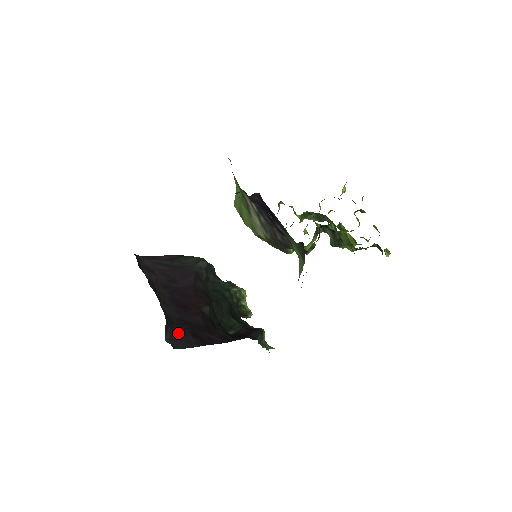
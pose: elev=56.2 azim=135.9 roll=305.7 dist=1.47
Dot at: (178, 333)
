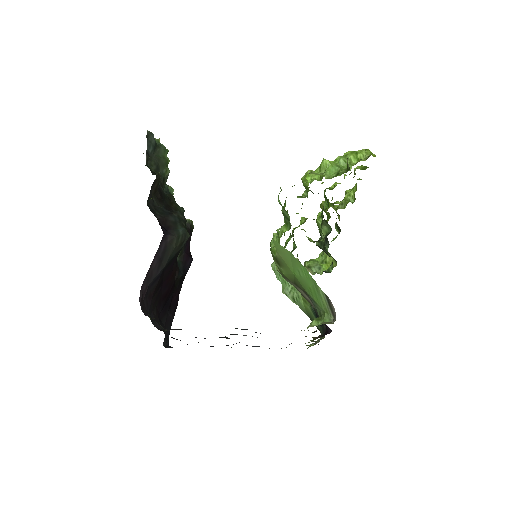
Dot at: (166, 325)
